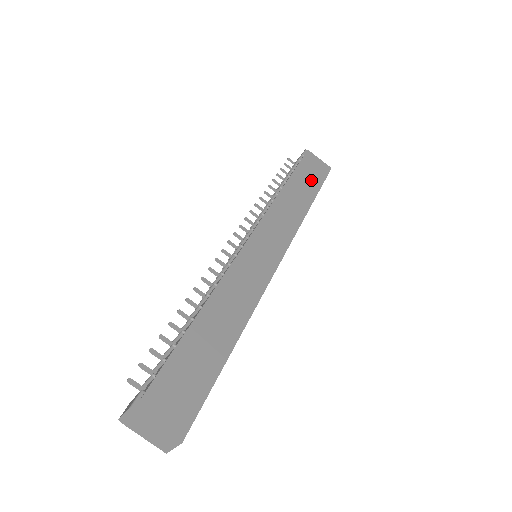
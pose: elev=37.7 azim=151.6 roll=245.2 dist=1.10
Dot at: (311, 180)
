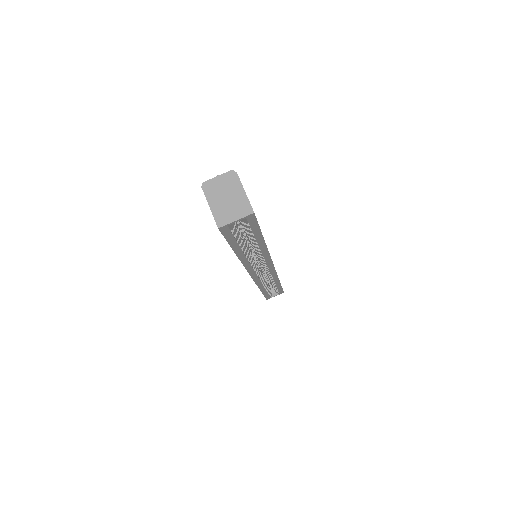
Dot at: occluded
